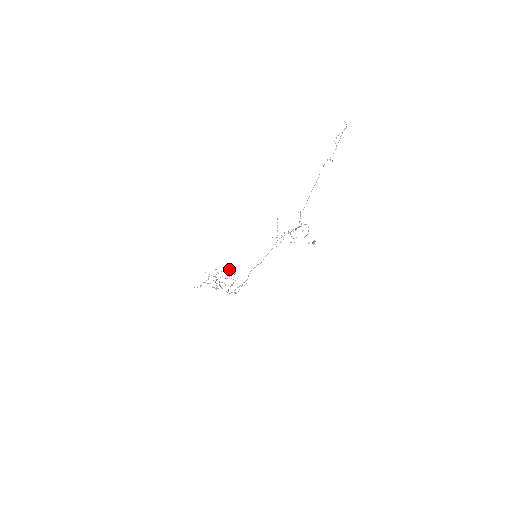
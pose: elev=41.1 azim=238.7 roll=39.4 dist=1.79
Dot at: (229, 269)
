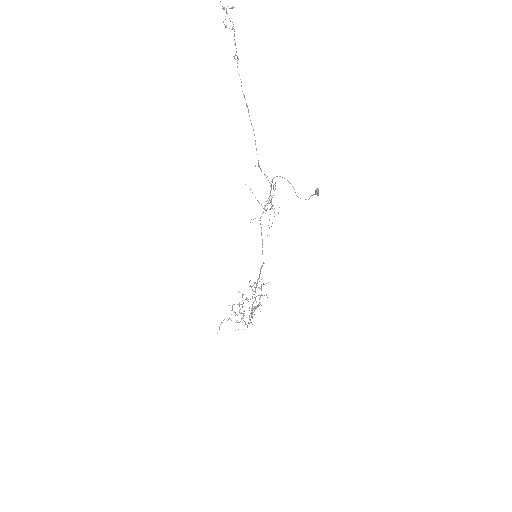
Dot at: (254, 283)
